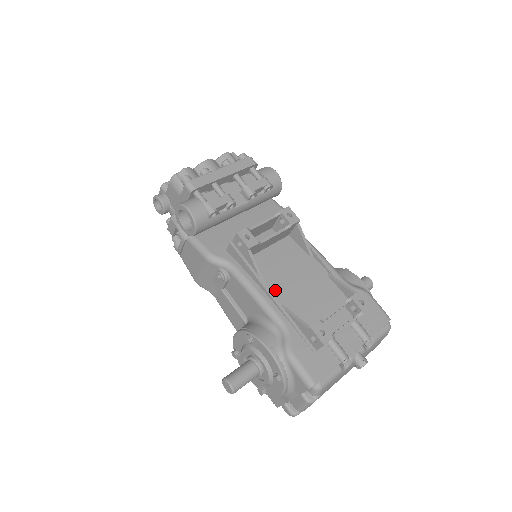
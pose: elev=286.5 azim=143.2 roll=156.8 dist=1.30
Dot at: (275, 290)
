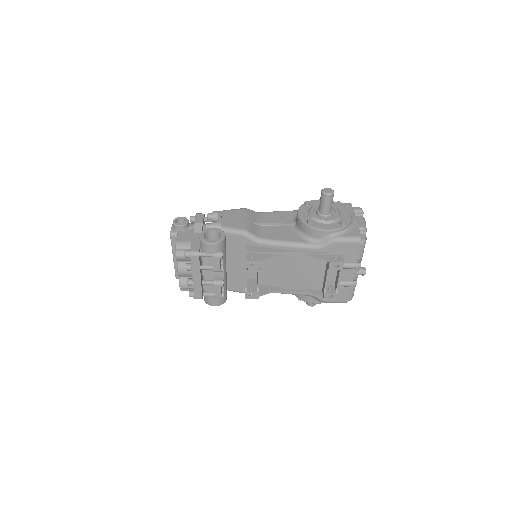
Dot at: (289, 286)
